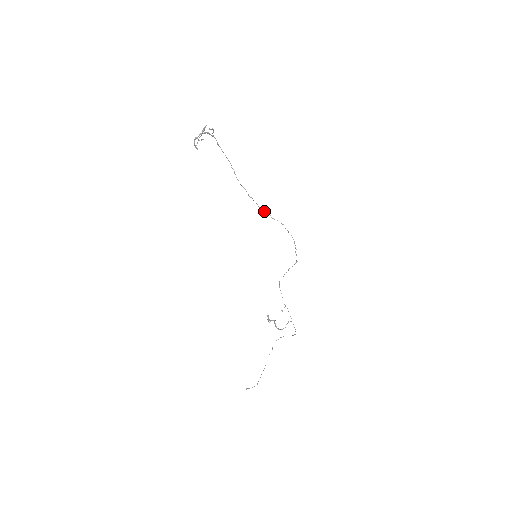
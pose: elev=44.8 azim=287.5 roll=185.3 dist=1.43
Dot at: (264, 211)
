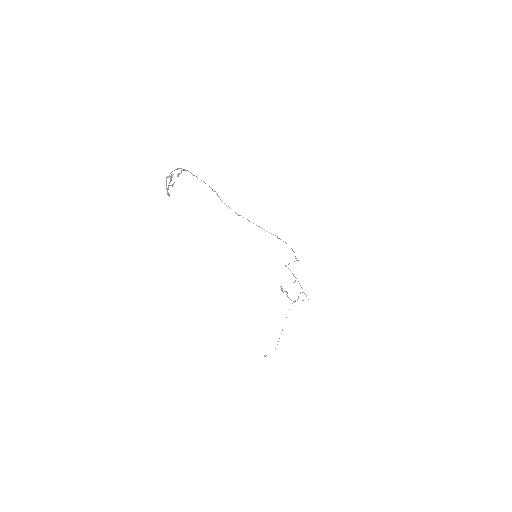
Dot at: occluded
